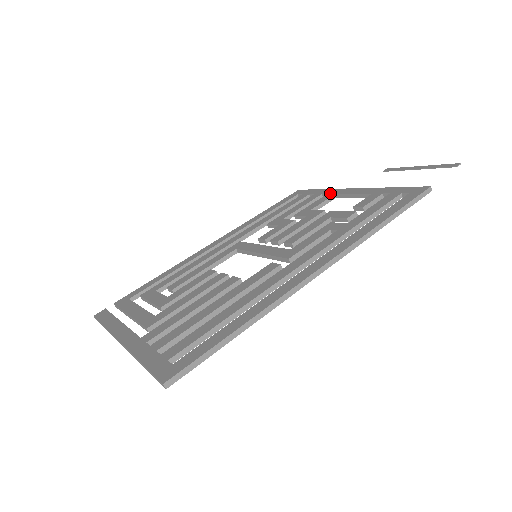
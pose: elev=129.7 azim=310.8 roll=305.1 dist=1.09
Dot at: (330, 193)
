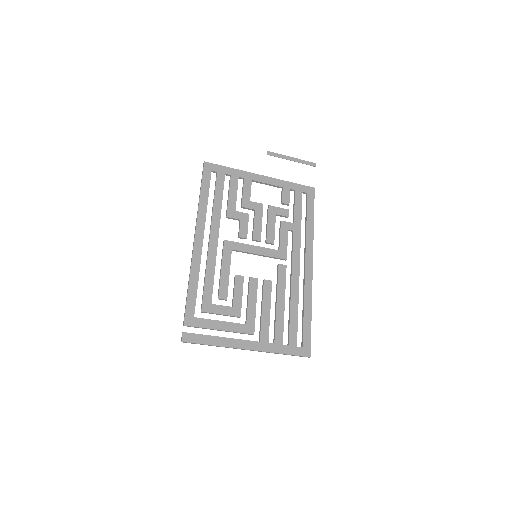
Dot at: (247, 178)
